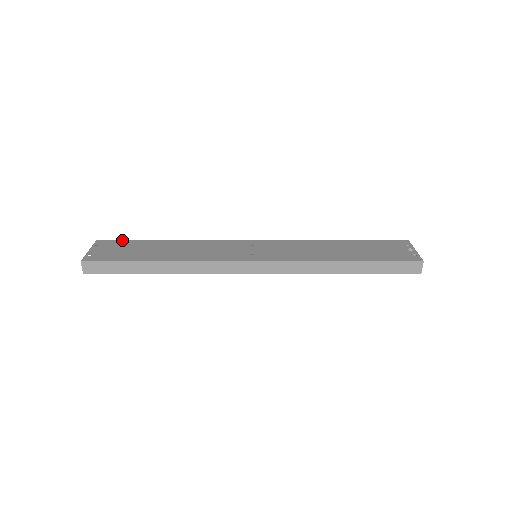
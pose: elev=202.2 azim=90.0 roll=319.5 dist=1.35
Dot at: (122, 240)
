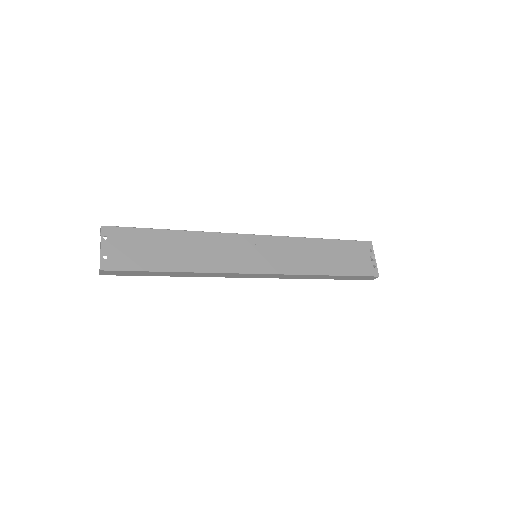
Dot at: (129, 228)
